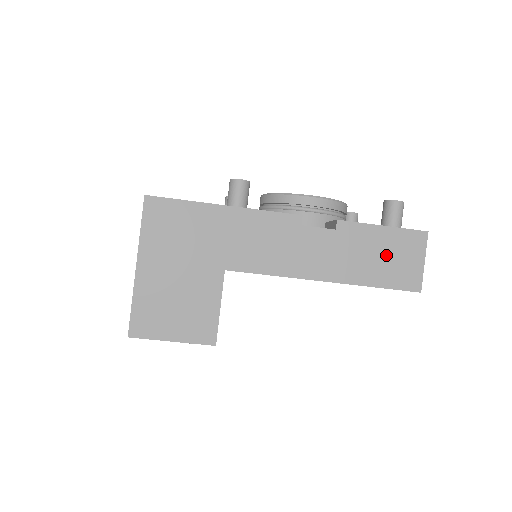
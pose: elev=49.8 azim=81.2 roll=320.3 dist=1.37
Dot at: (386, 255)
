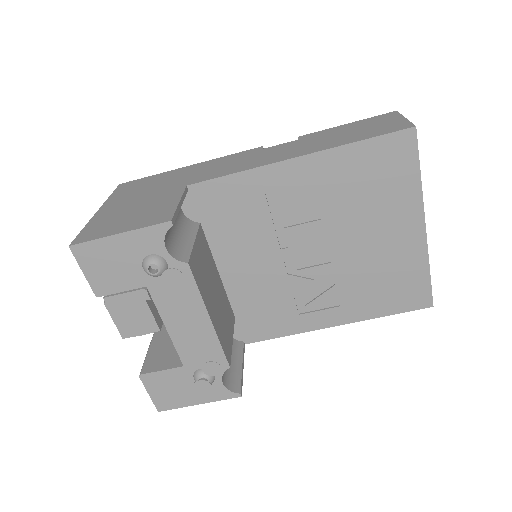
Dot at: (358, 130)
